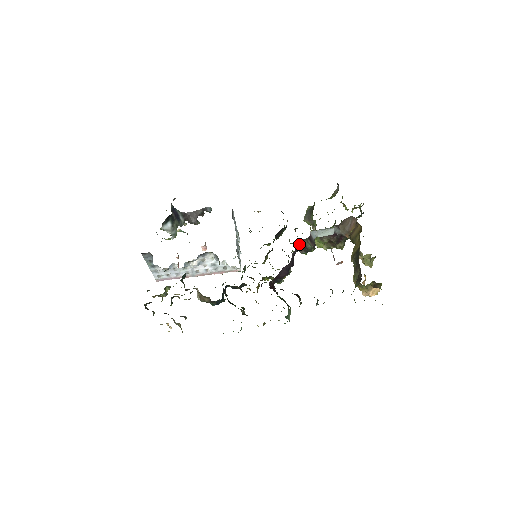
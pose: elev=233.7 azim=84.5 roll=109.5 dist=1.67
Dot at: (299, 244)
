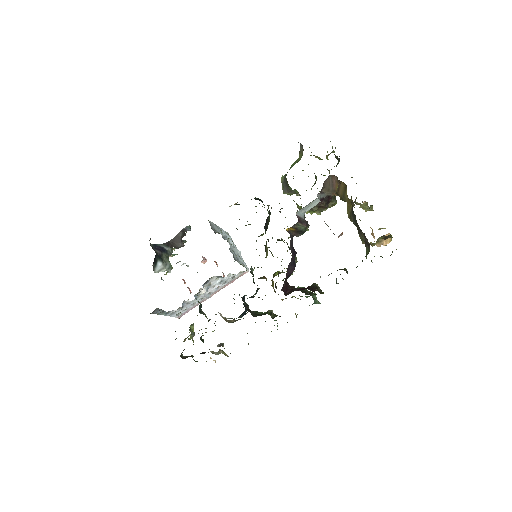
Dot at: (291, 231)
